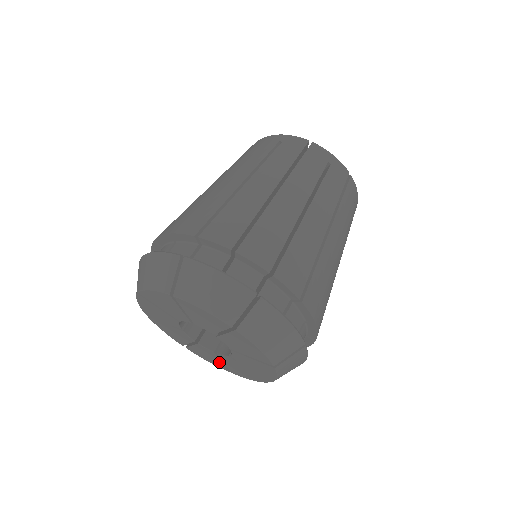
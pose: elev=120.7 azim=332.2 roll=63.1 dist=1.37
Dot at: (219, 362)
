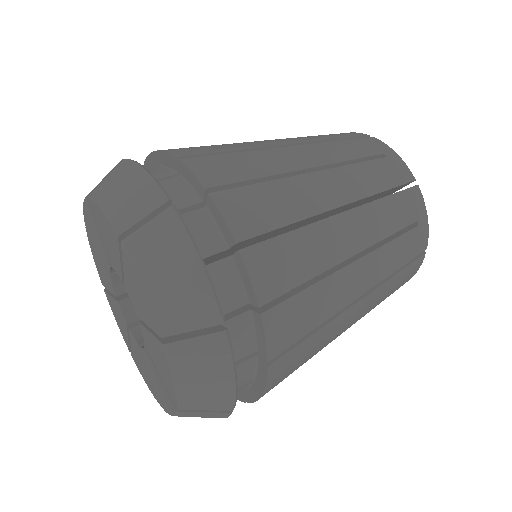
Dot at: (126, 336)
